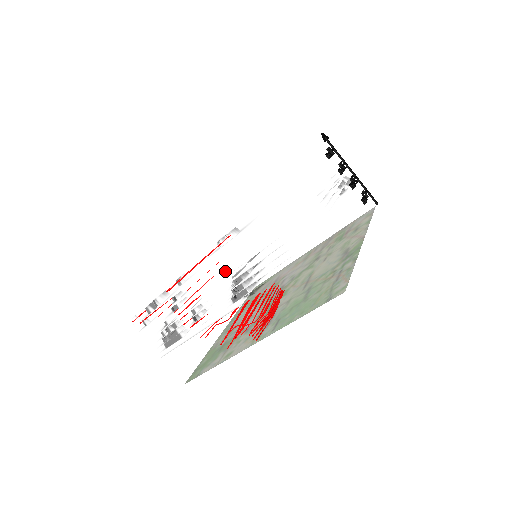
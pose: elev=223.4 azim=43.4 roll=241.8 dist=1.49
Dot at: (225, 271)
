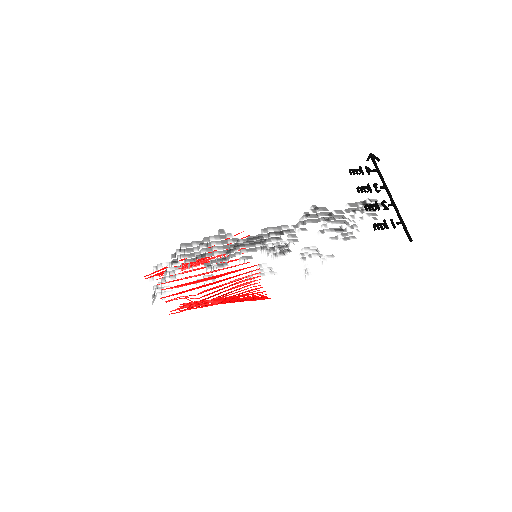
Dot at: occluded
